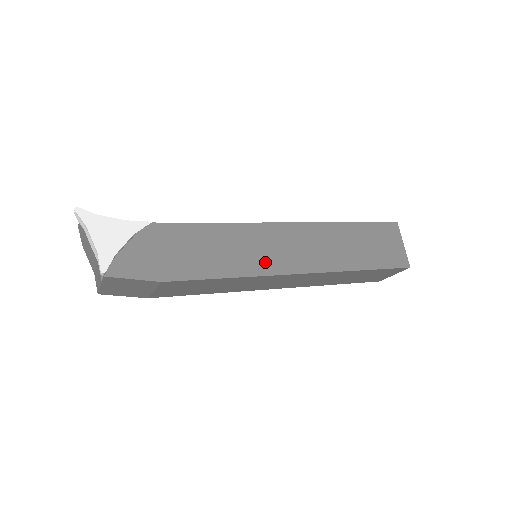
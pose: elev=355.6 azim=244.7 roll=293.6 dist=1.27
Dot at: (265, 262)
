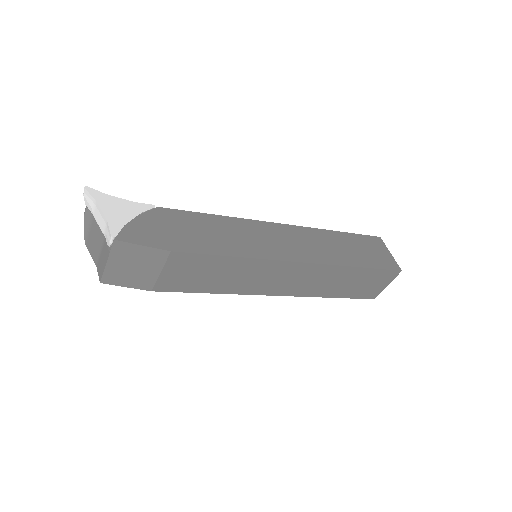
Dot at: (268, 249)
